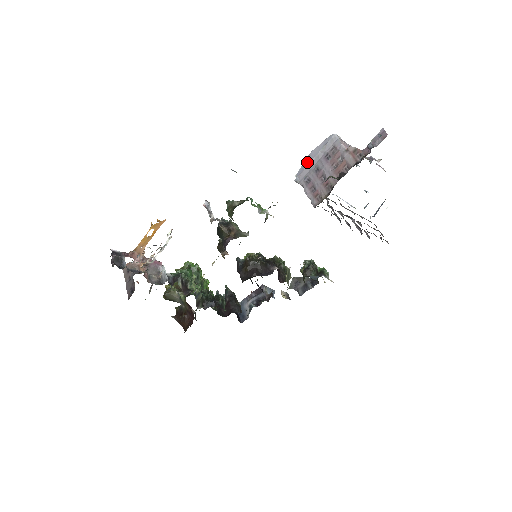
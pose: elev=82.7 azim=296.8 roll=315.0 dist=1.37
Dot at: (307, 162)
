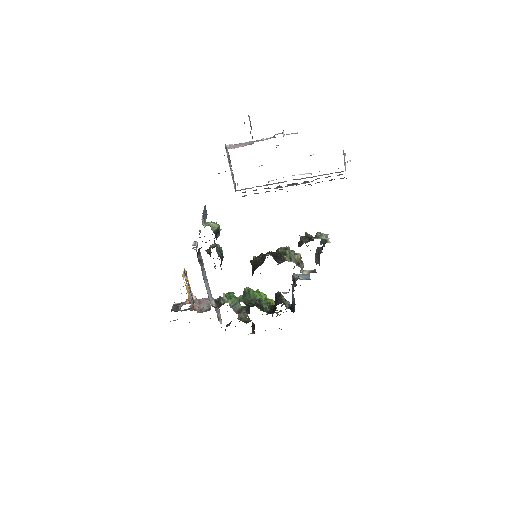
Dot at: occluded
